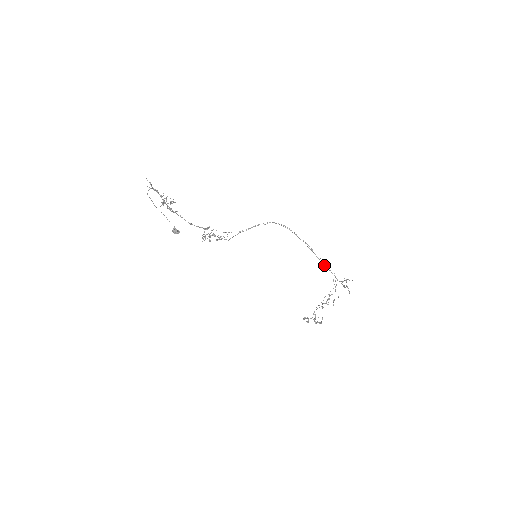
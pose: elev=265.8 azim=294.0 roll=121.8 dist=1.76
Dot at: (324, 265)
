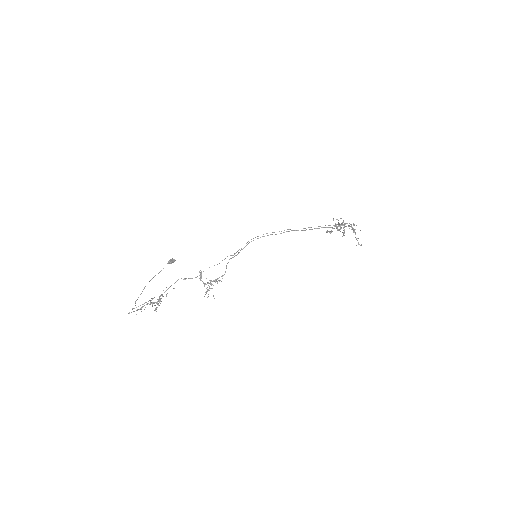
Dot at: occluded
